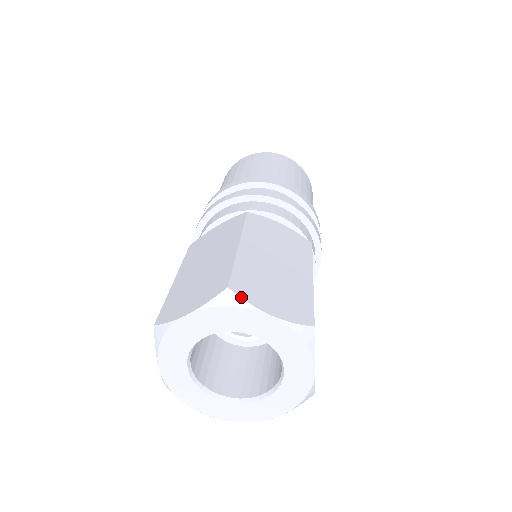
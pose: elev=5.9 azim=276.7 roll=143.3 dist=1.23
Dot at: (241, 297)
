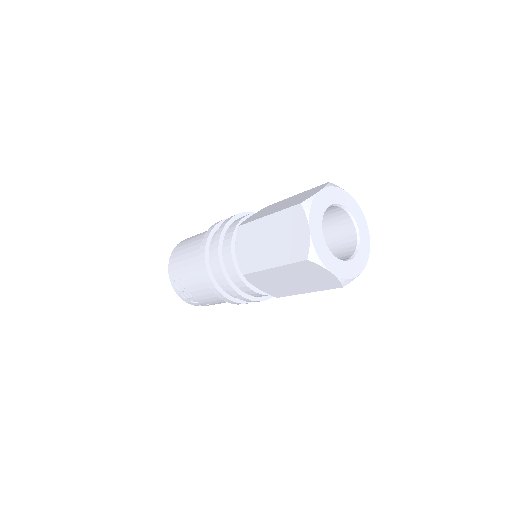
Dot at: (337, 186)
